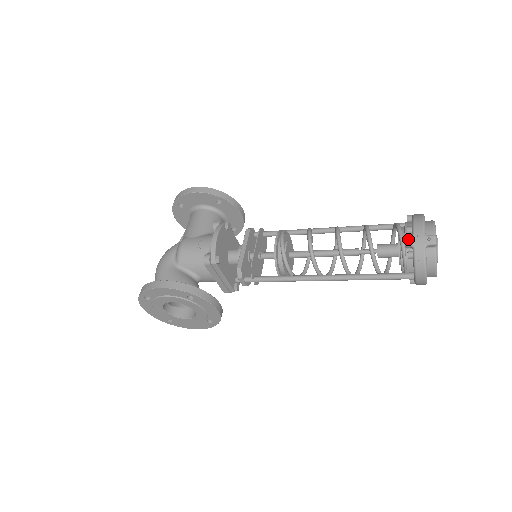
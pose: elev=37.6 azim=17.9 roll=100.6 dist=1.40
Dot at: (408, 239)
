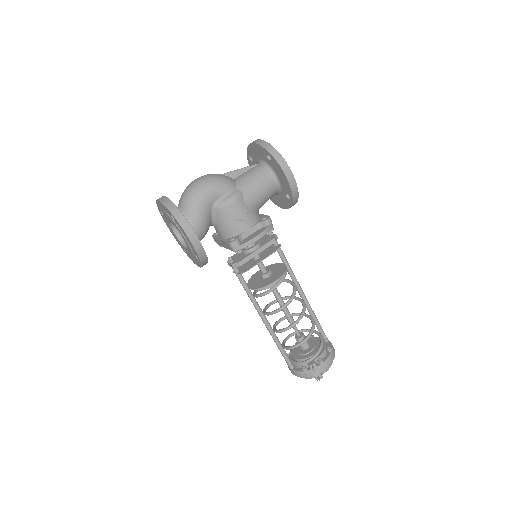
Dot at: occluded
